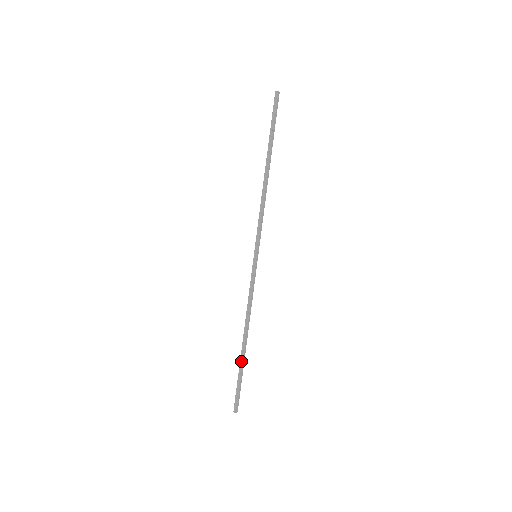
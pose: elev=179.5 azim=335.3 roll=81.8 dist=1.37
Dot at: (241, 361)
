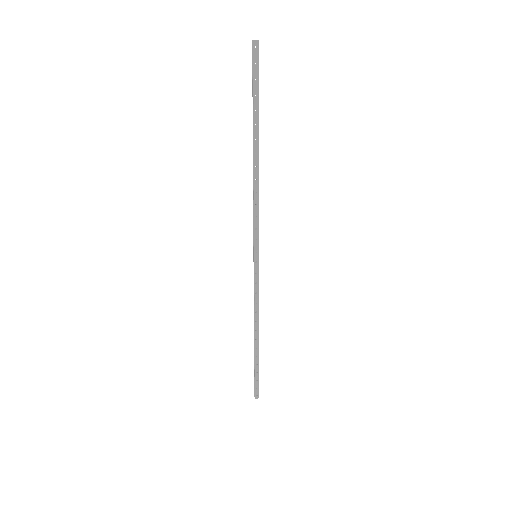
Dot at: (254, 356)
